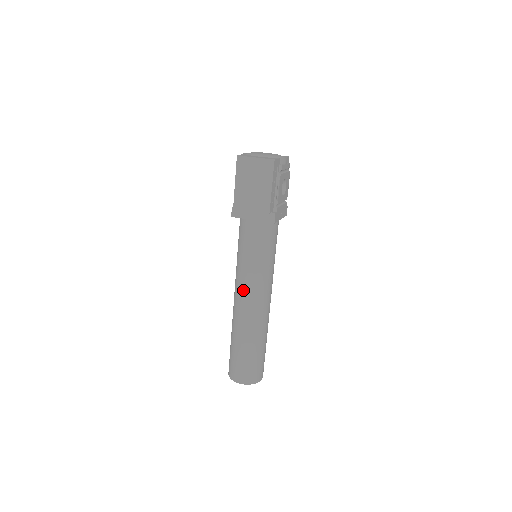
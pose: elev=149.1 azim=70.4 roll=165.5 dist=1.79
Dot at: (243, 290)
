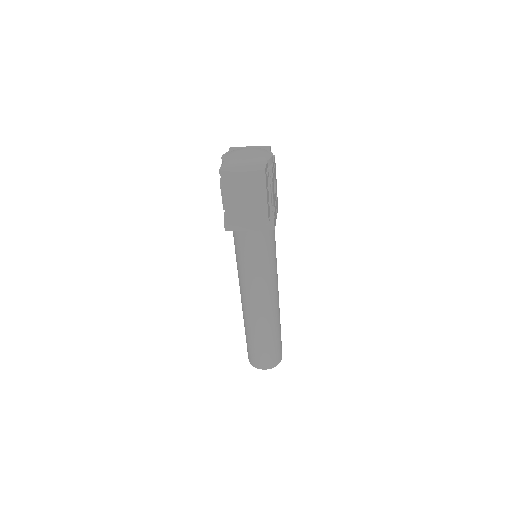
Dot at: (251, 294)
